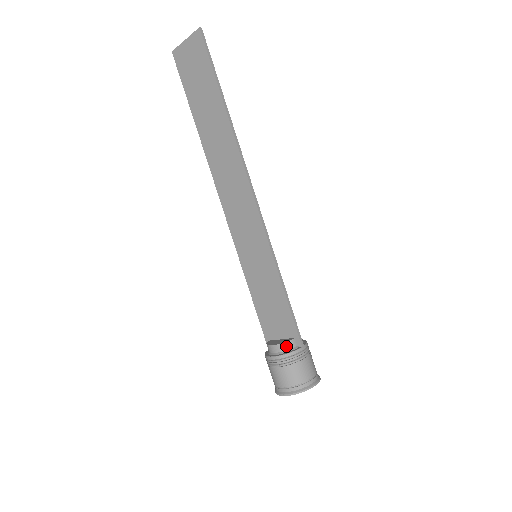
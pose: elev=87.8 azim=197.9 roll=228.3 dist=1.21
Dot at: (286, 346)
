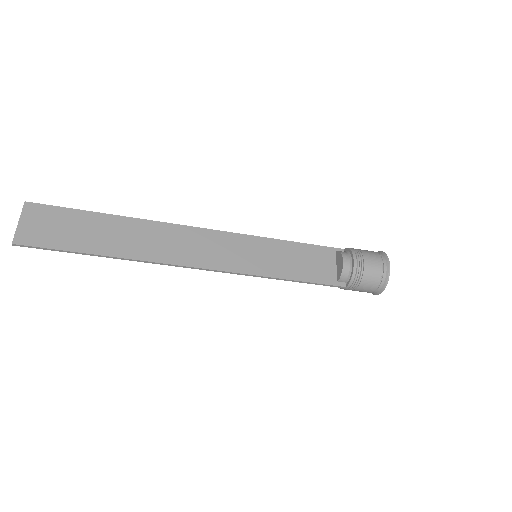
Dot at: occluded
